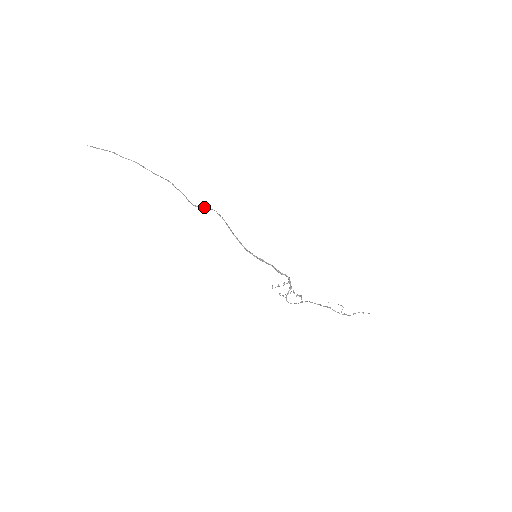
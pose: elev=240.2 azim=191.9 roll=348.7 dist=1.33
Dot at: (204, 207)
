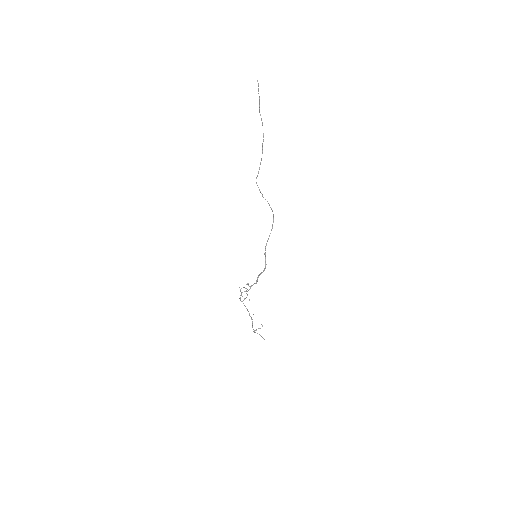
Dot at: occluded
